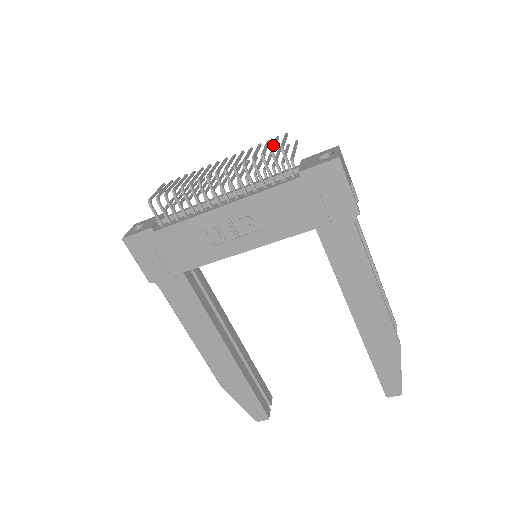
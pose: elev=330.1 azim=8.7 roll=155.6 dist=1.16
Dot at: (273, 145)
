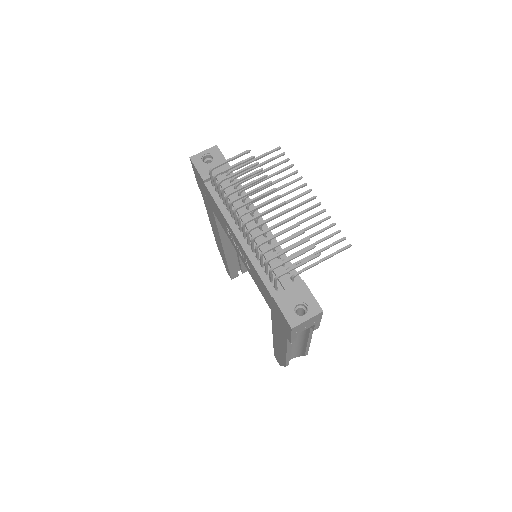
Dot at: (286, 260)
